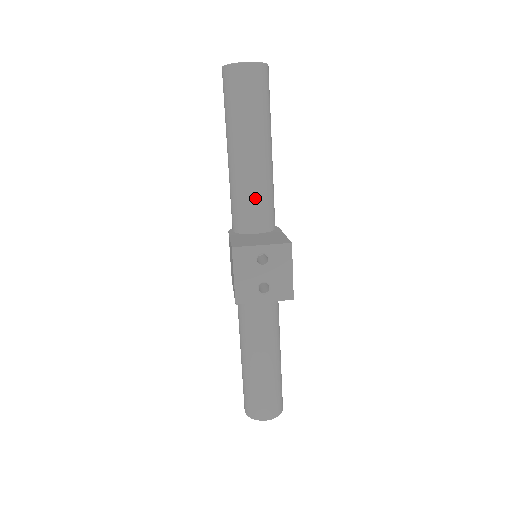
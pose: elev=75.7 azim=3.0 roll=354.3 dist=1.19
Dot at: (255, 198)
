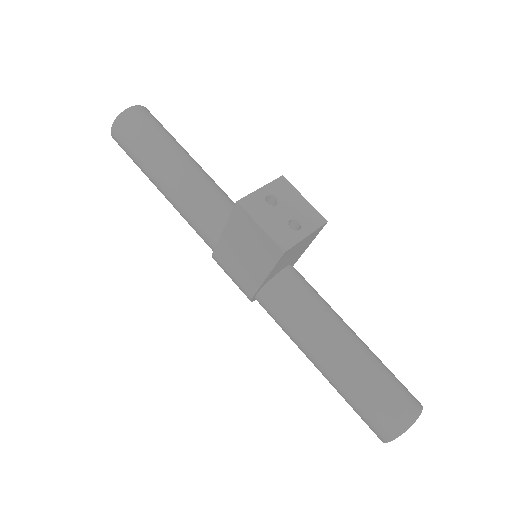
Dot at: (216, 197)
